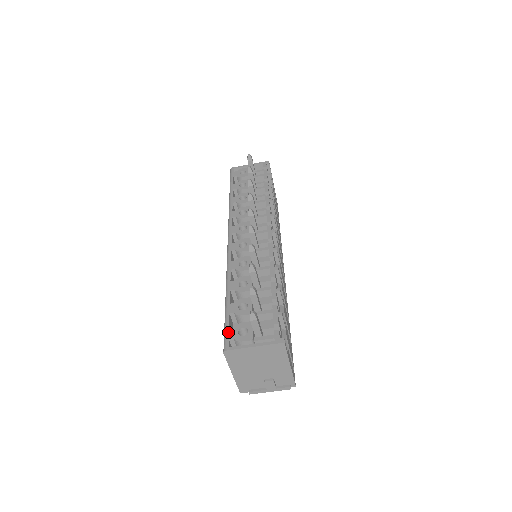
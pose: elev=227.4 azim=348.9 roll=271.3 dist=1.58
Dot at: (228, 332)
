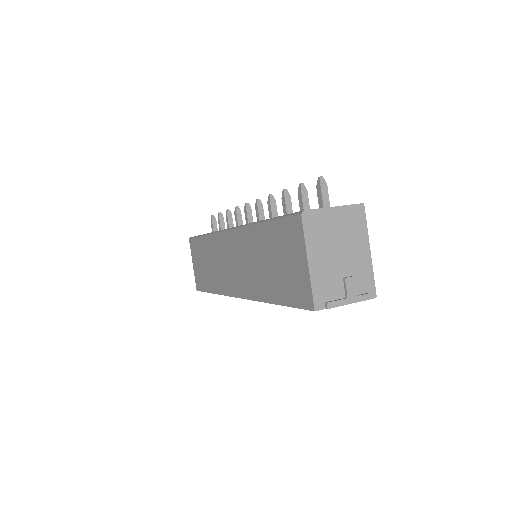
Dot at: (293, 213)
